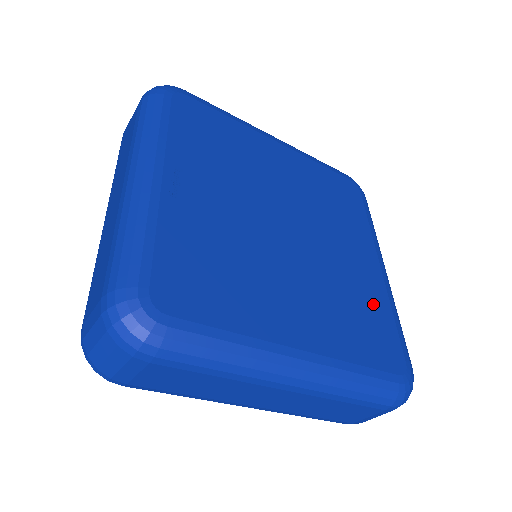
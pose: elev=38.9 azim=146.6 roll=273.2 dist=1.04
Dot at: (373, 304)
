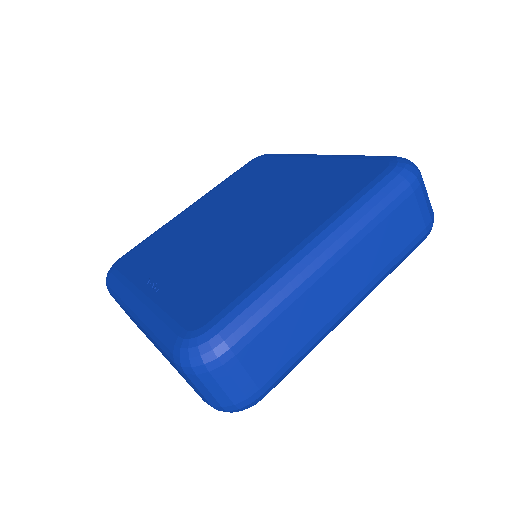
Dot at: (329, 172)
